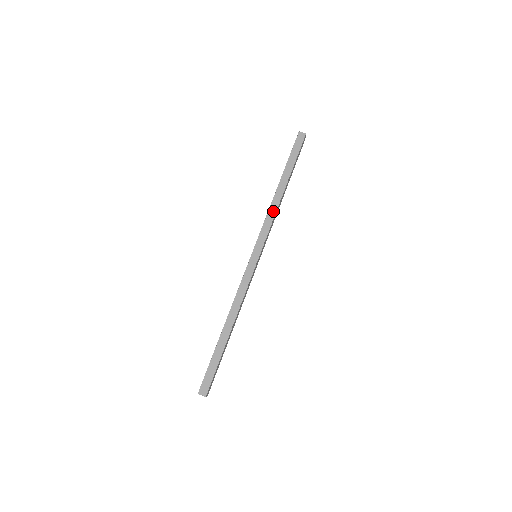
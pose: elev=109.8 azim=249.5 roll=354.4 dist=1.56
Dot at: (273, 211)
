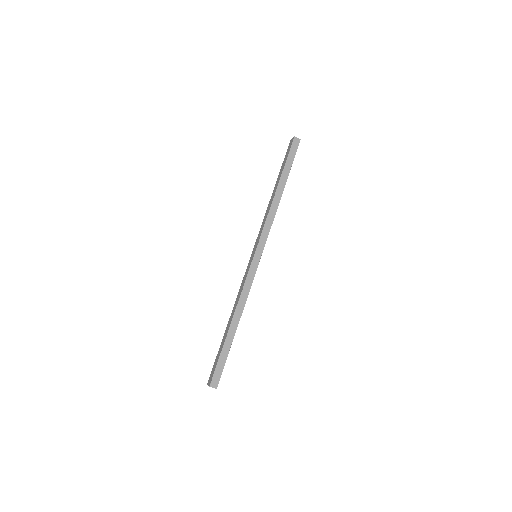
Dot at: (272, 214)
